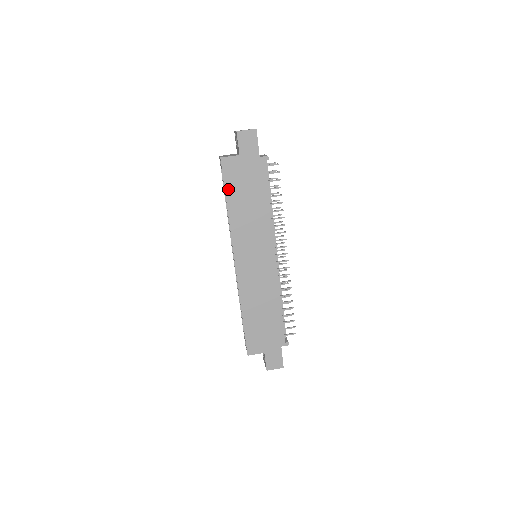
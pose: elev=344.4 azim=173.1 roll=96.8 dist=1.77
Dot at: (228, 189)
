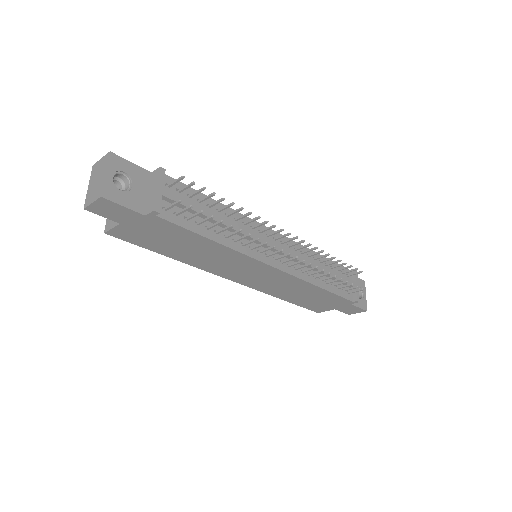
Dot at: (150, 248)
